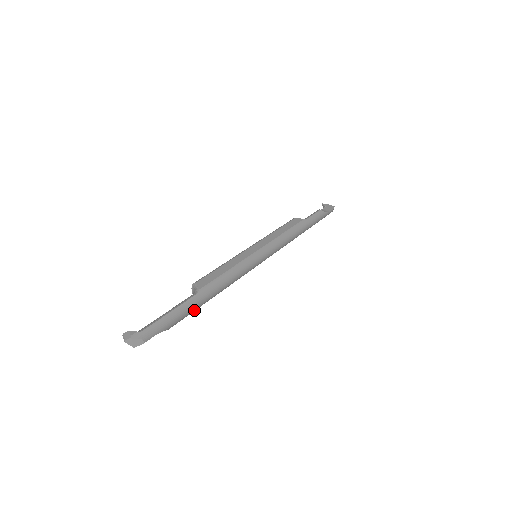
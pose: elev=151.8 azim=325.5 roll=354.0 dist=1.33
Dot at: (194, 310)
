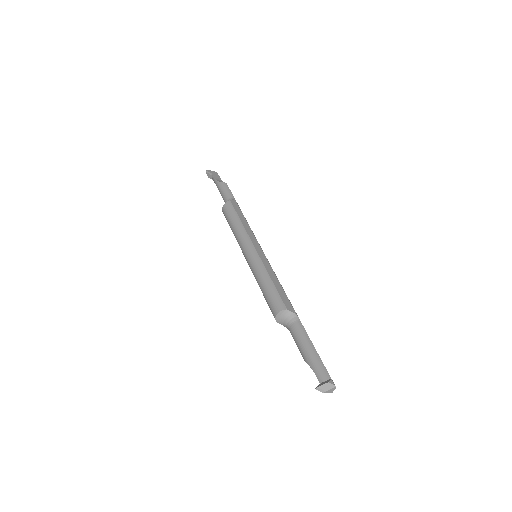
Dot at: occluded
